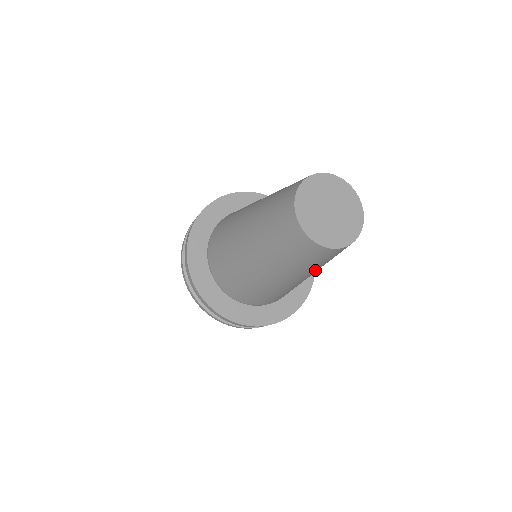
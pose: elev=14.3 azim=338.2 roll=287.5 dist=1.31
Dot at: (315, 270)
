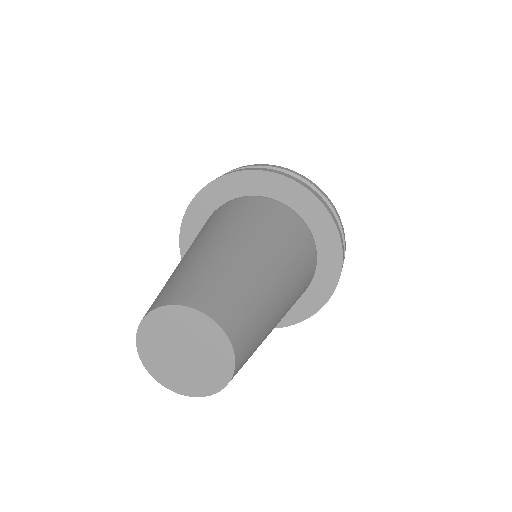
Dot at: occluded
